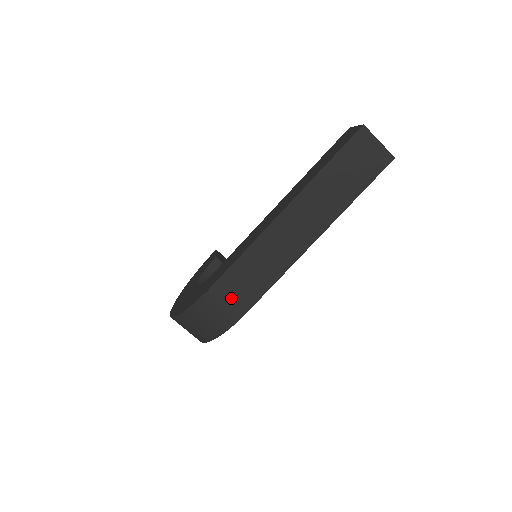
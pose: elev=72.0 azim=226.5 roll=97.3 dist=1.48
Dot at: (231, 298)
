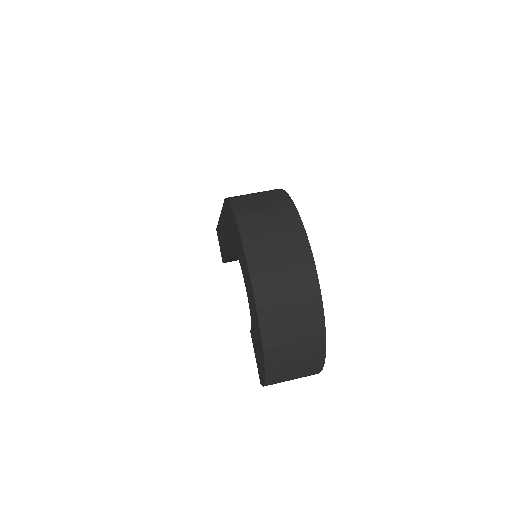
Dot at: occluded
